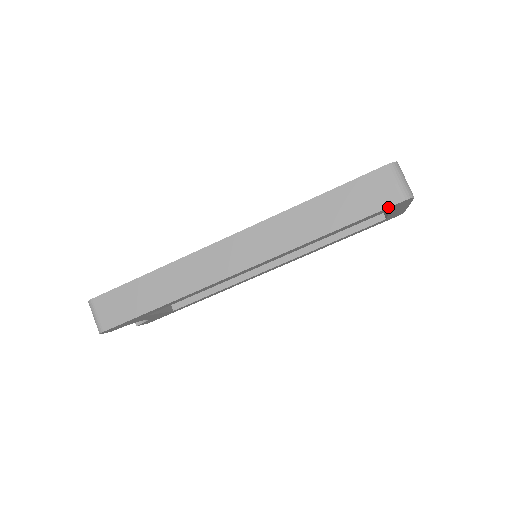
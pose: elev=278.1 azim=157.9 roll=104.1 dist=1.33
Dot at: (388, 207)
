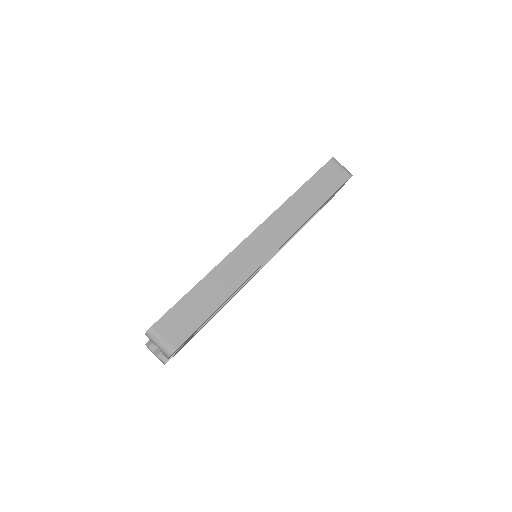
Dot at: (344, 183)
